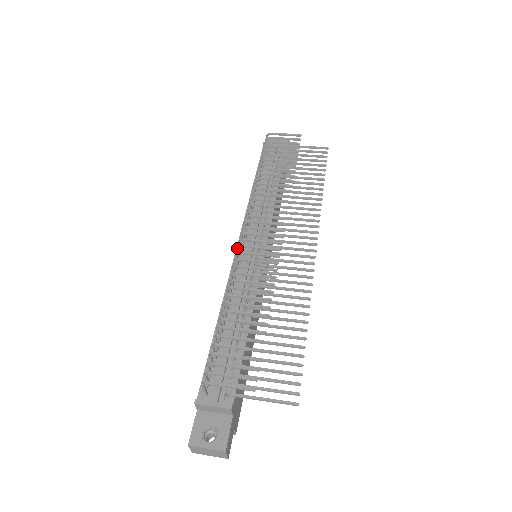
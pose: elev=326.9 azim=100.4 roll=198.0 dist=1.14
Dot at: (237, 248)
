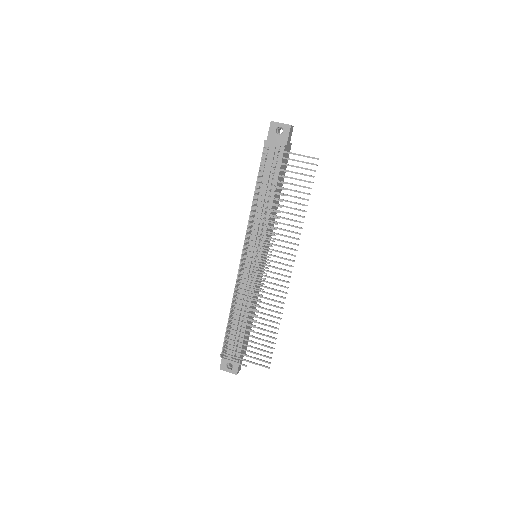
Dot at: occluded
